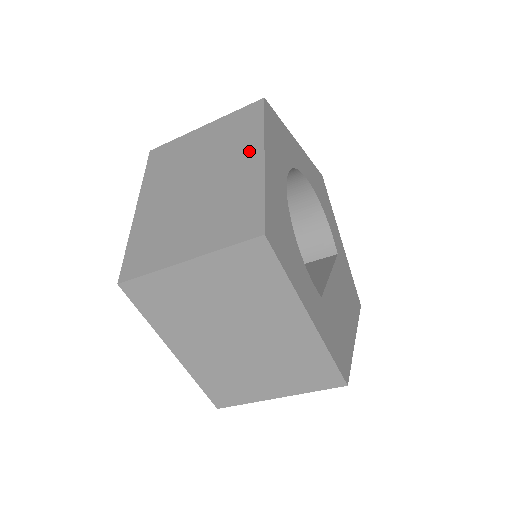
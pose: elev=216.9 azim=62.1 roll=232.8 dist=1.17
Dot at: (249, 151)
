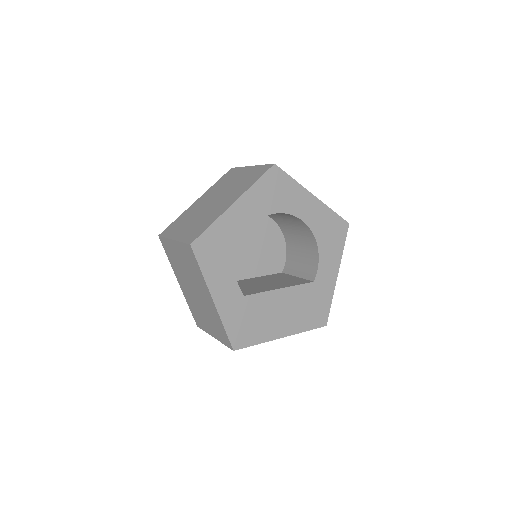
Dot at: (236, 195)
